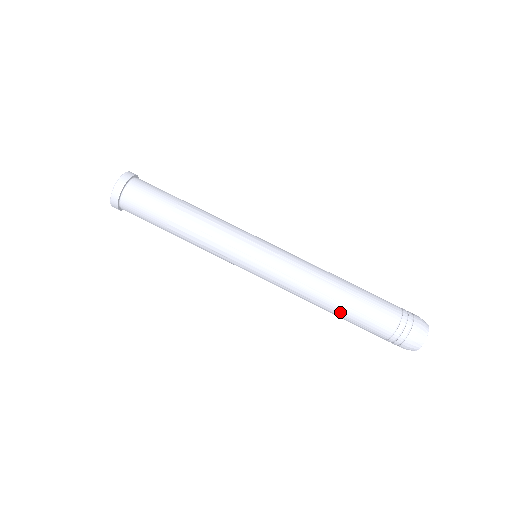
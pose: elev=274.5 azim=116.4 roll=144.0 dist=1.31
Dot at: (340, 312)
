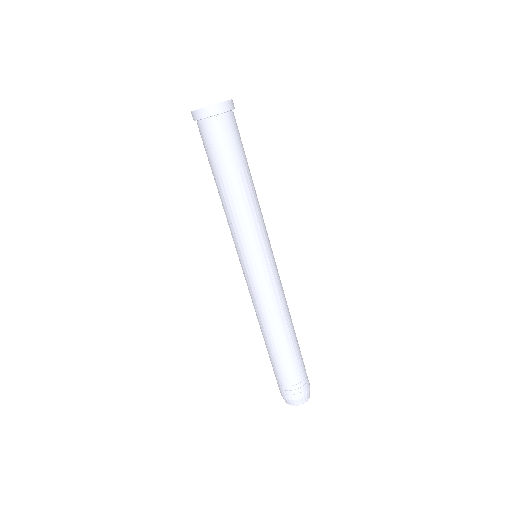
Dot at: (270, 345)
